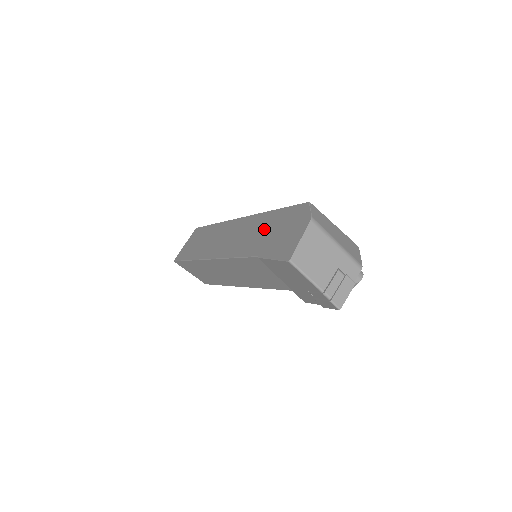
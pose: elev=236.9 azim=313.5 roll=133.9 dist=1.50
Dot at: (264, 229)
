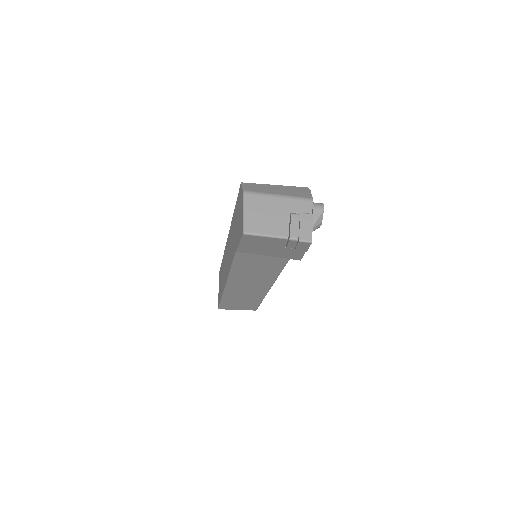
Dot at: (234, 229)
